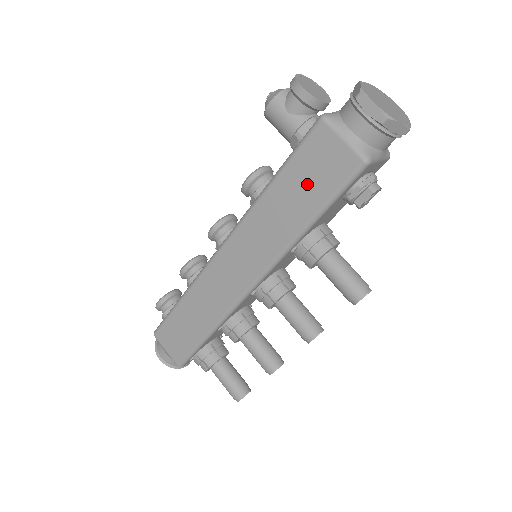
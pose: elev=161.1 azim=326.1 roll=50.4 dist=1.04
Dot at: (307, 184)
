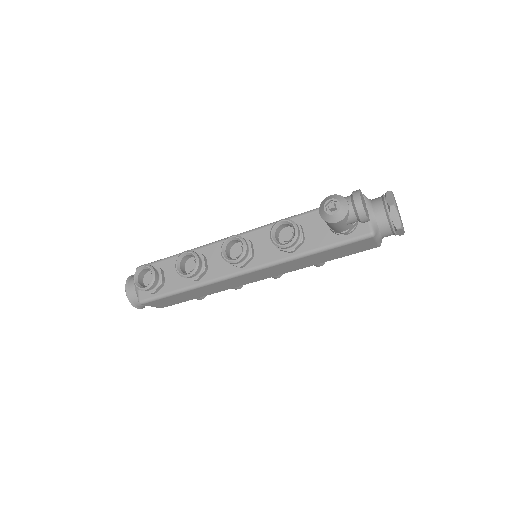
Dot at: (339, 253)
